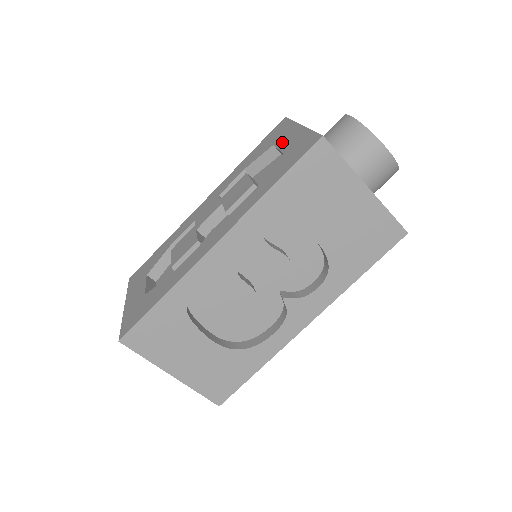
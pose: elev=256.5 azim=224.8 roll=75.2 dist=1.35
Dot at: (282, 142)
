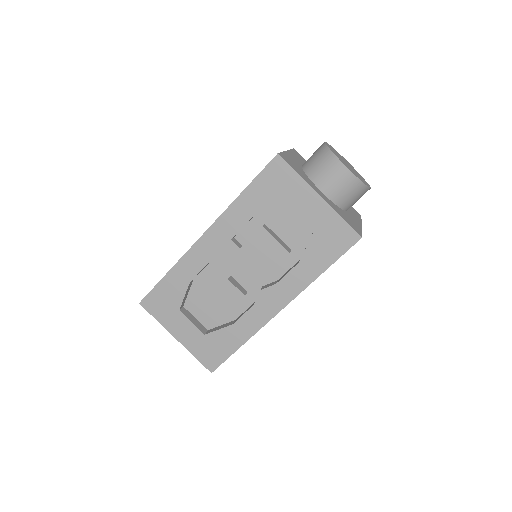
Dot at: (302, 208)
